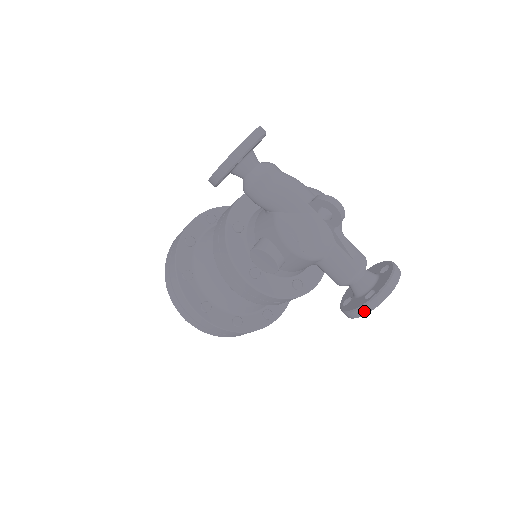
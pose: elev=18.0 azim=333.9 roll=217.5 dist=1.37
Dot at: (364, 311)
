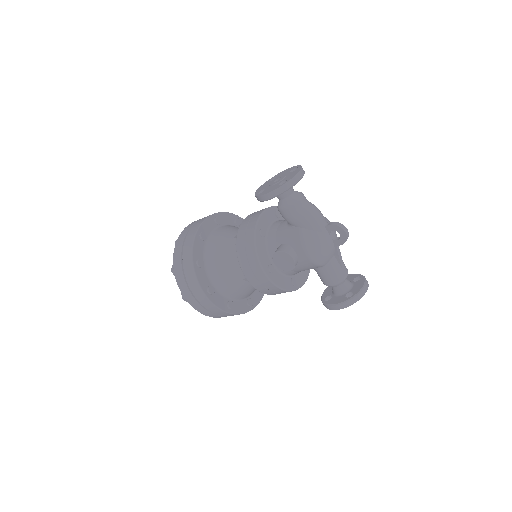
Dot at: (345, 305)
